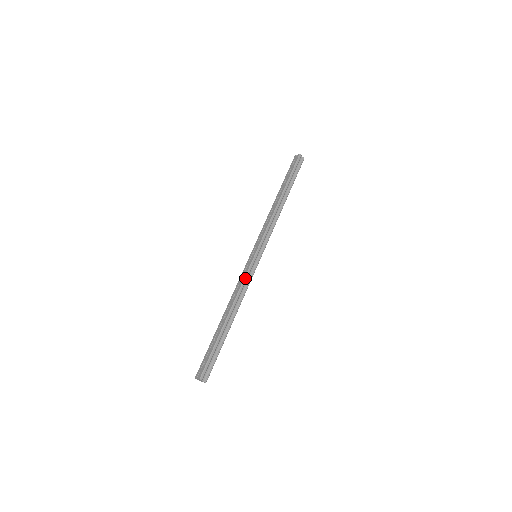
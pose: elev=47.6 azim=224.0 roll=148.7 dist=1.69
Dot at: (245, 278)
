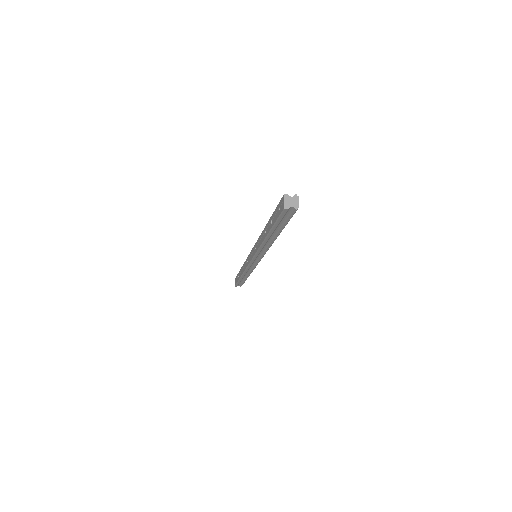
Dot at: (247, 268)
